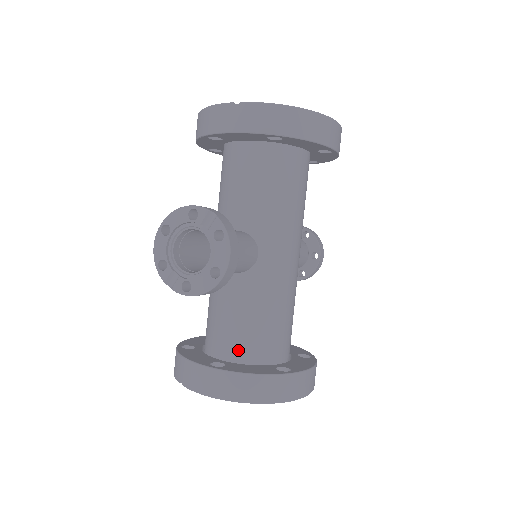
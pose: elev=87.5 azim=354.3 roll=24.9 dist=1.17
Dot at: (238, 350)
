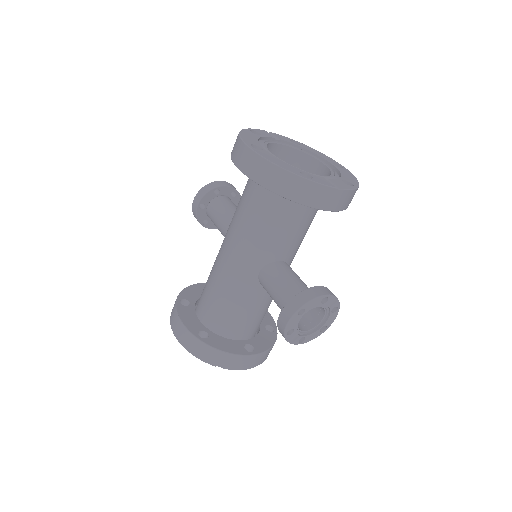
Dot at: (253, 330)
